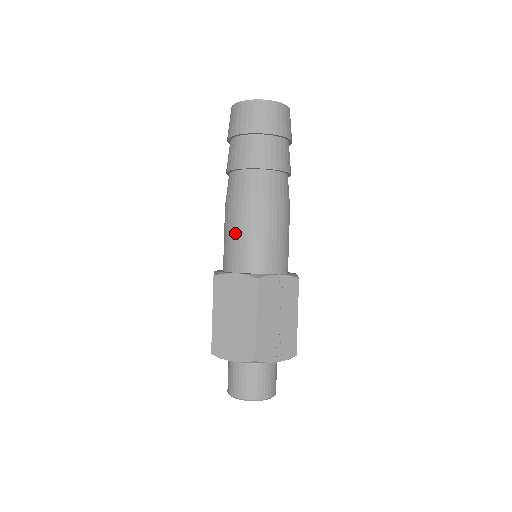
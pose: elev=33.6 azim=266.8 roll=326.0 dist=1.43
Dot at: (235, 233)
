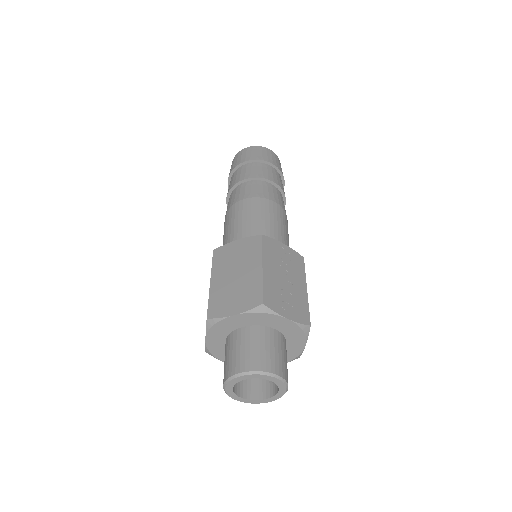
Dot at: (236, 220)
